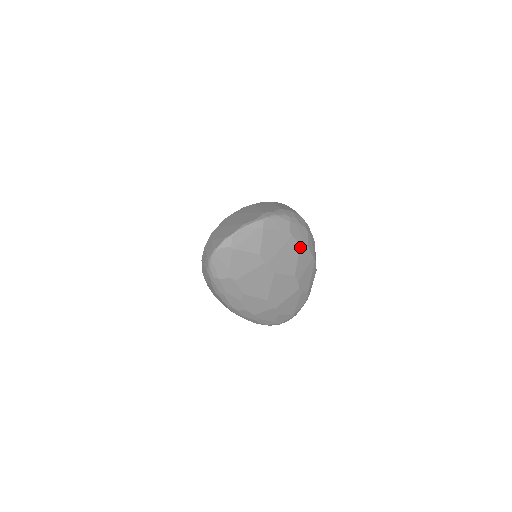
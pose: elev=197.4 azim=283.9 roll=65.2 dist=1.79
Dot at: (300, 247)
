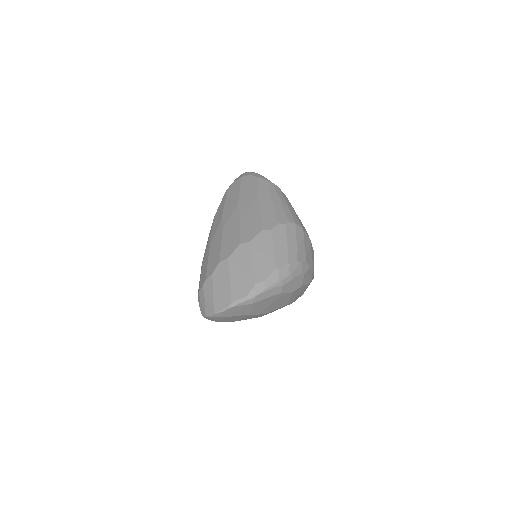
Dot at: (293, 293)
